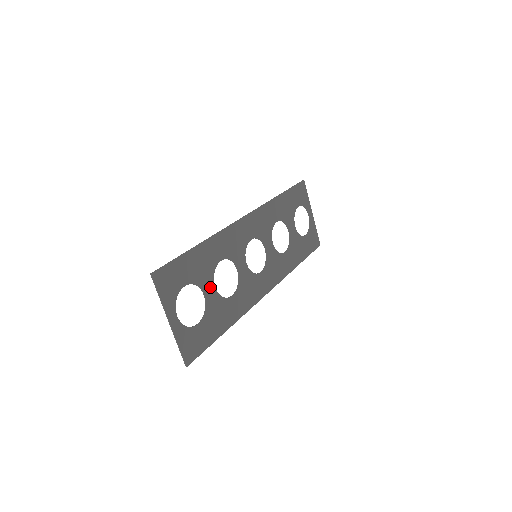
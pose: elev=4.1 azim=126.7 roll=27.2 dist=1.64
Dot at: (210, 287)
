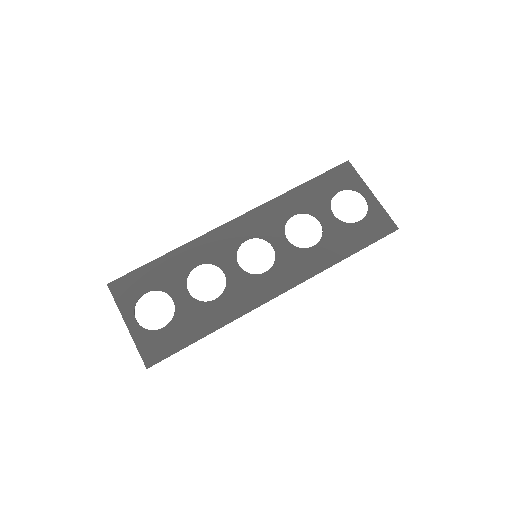
Dot at: (181, 292)
